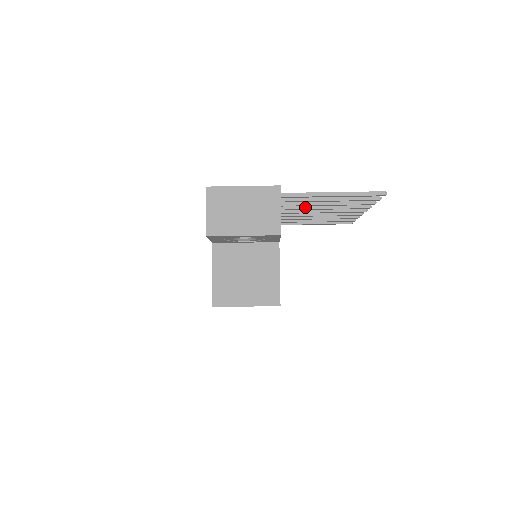
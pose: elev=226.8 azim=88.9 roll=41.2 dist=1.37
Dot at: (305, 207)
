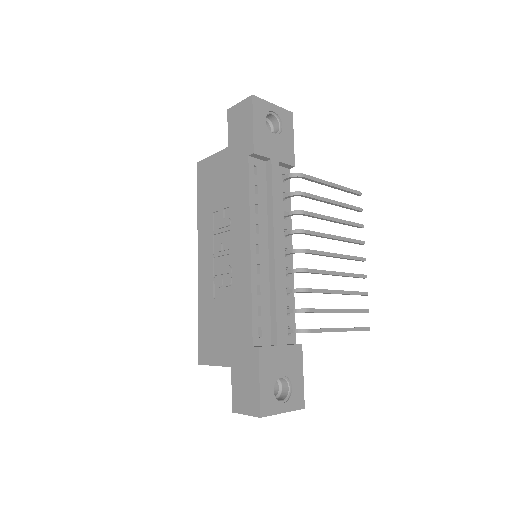
Dot at: occluded
